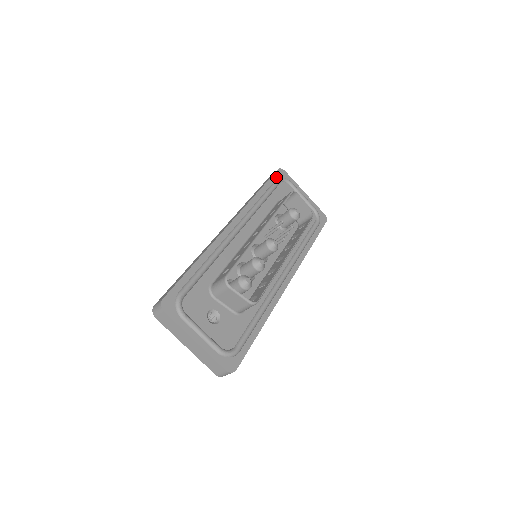
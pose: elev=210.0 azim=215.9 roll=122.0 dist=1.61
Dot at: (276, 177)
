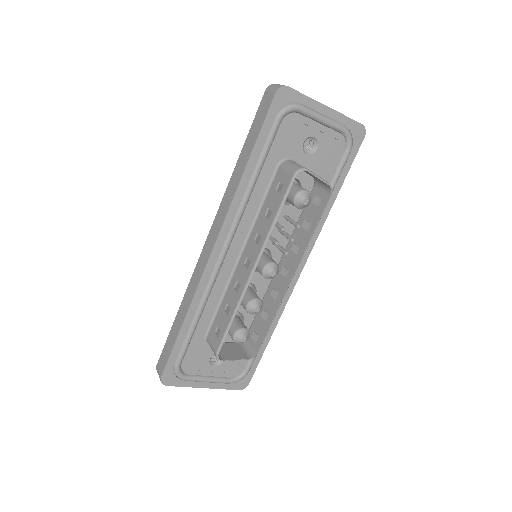
Dot at: (272, 115)
